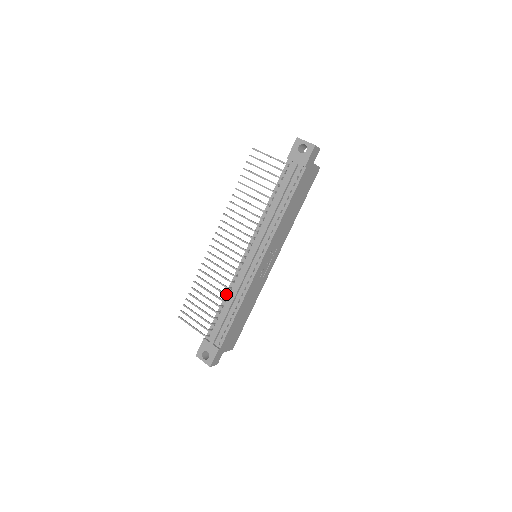
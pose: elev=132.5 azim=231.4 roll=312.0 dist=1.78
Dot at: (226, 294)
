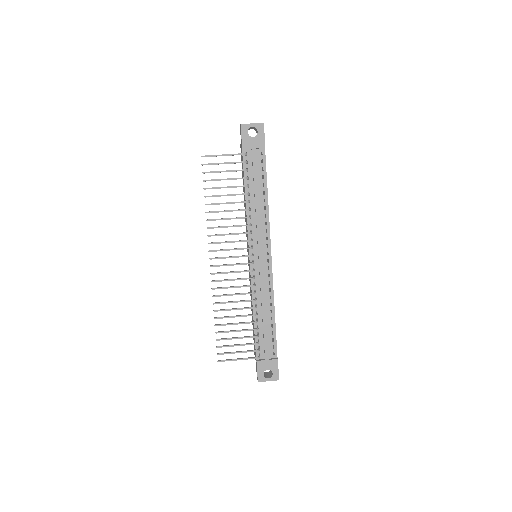
Dot at: (256, 307)
